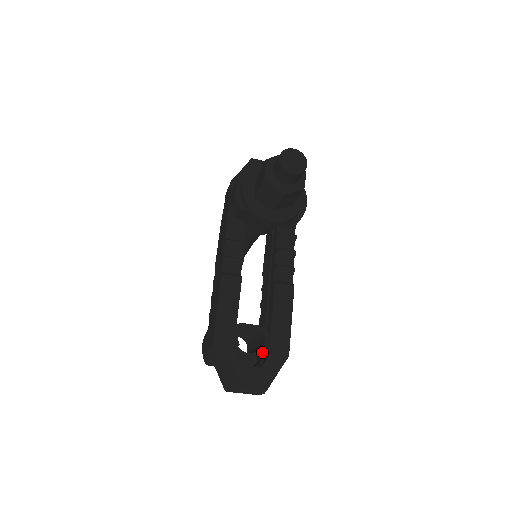
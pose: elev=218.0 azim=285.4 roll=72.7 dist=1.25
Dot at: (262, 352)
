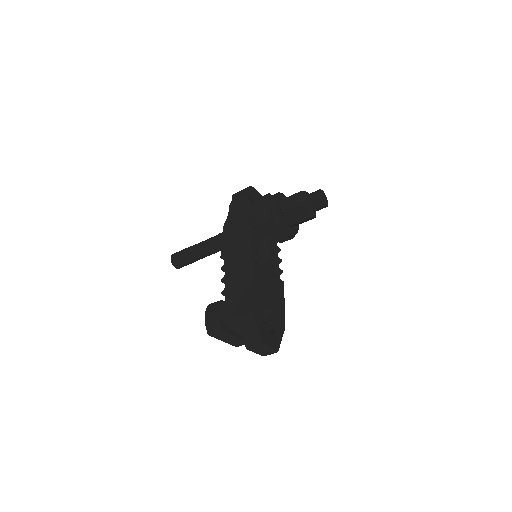
Dot at: (268, 324)
